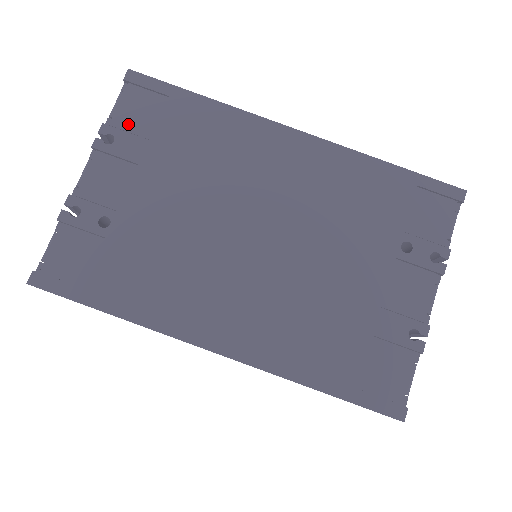
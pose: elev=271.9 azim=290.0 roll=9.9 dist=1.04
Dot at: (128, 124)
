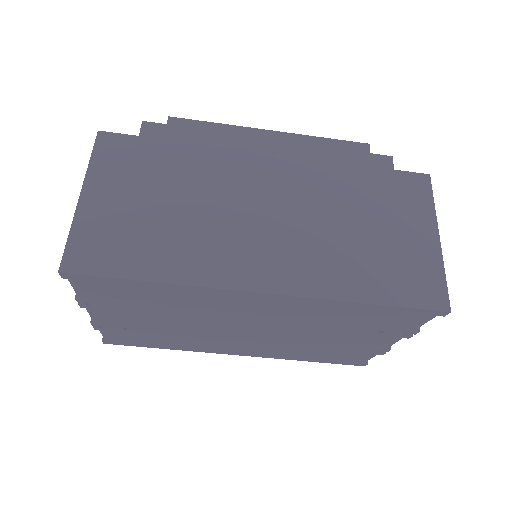
Dot at: (97, 297)
